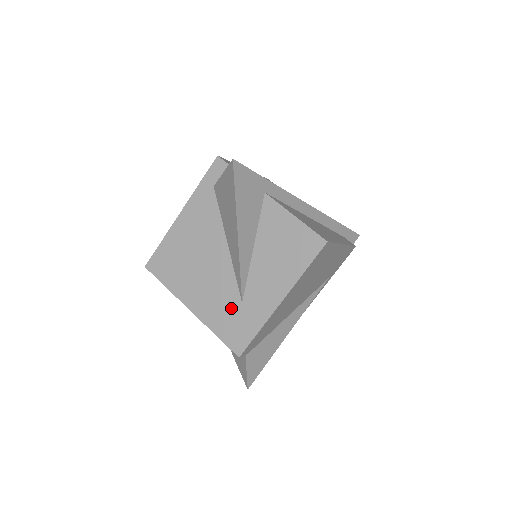
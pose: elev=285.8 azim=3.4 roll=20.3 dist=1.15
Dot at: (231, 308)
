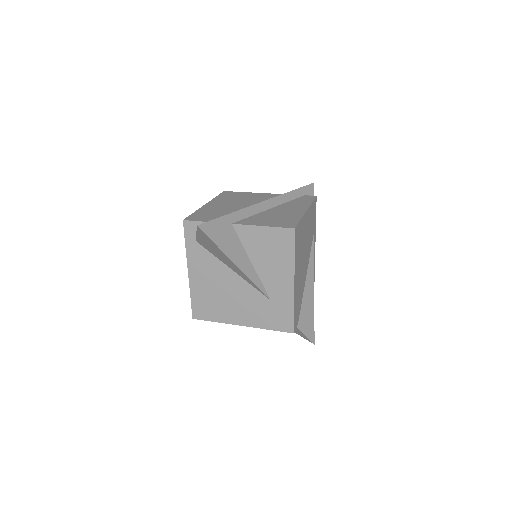
Dot at: (266, 308)
